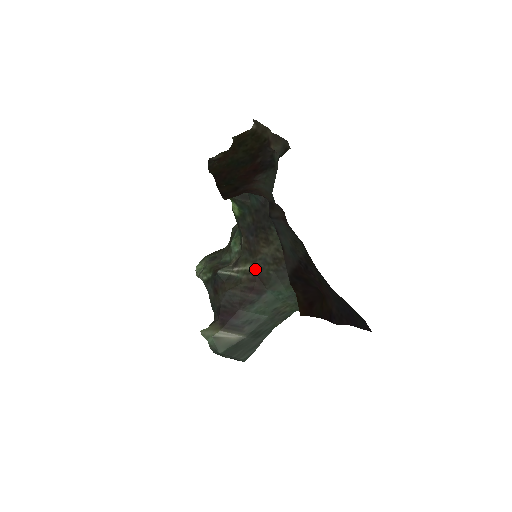
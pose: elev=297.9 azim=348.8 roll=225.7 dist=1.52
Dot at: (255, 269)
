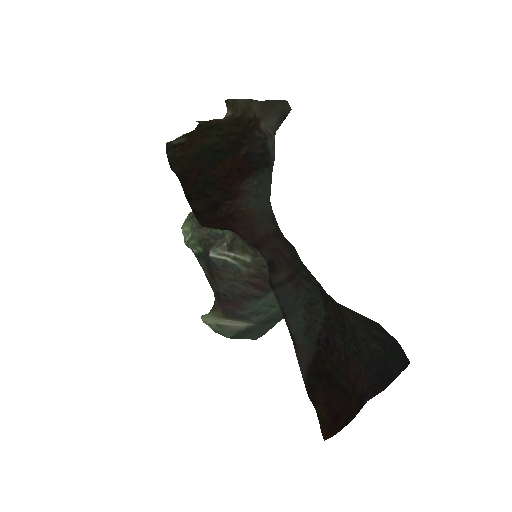
Dot at: (257, 264)
